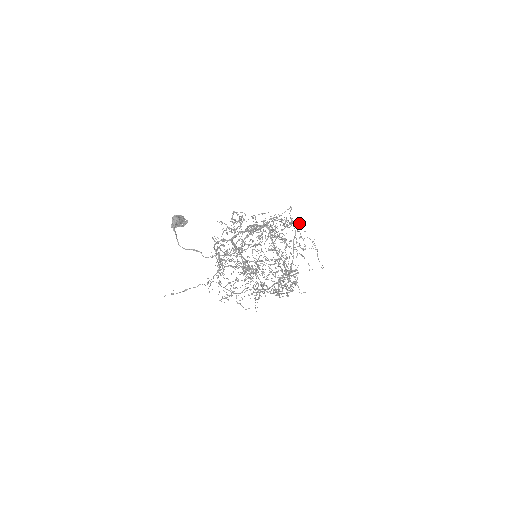
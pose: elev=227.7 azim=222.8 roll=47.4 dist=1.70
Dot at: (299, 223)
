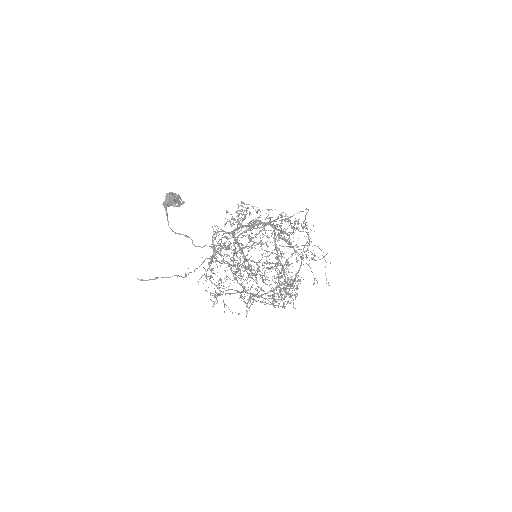
Dot at: occluded
